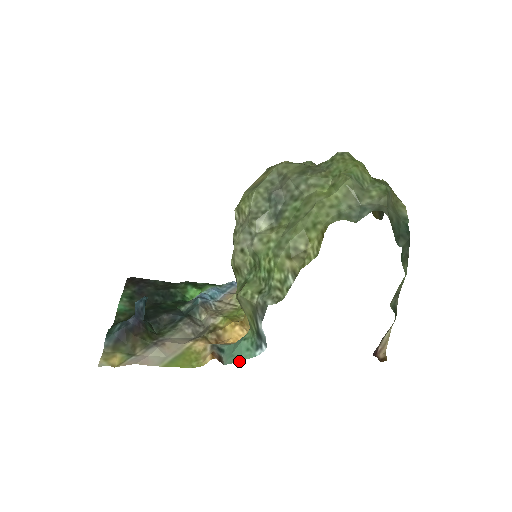
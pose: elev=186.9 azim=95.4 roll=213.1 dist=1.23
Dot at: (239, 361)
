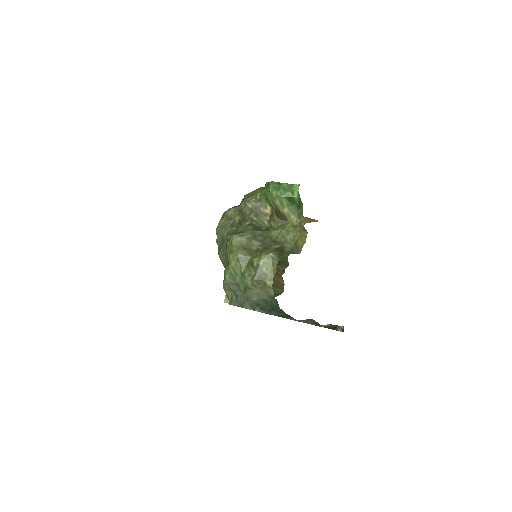
Dot at: occluded
